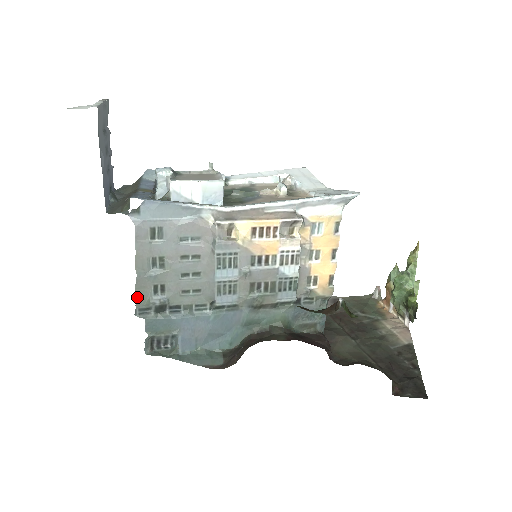
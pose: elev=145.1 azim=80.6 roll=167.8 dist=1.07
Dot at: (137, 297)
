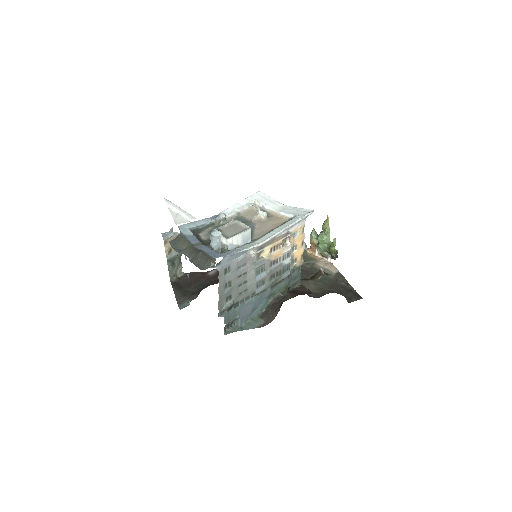
Dot at: (219, 307)
